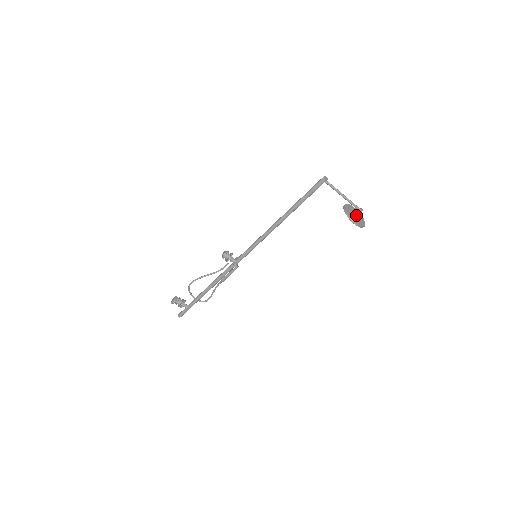
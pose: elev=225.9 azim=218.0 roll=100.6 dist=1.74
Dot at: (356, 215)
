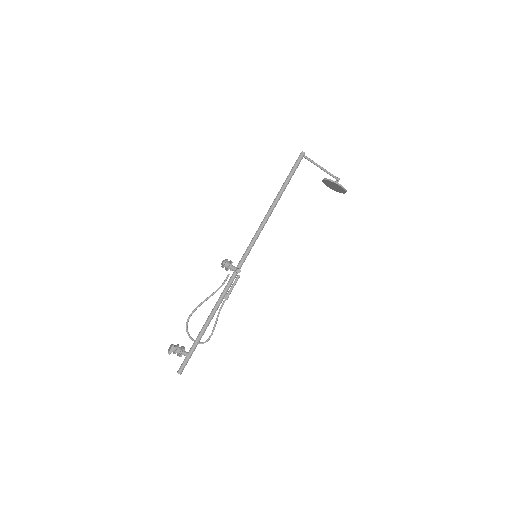
Dot at: occluded
